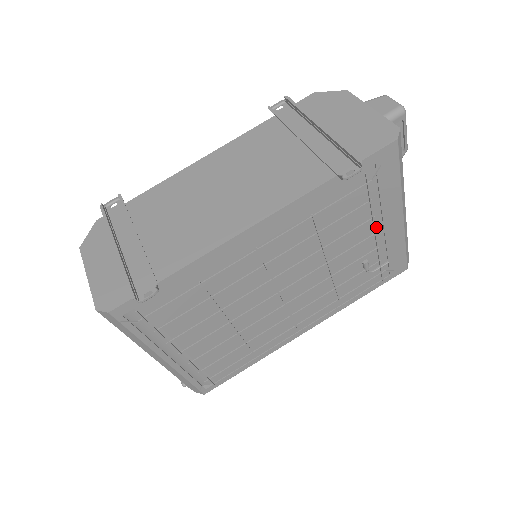
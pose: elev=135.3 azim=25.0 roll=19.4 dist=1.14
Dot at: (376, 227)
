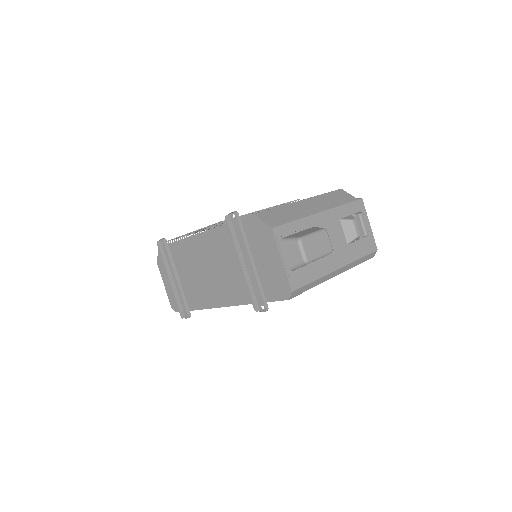
Dot at: occluded
